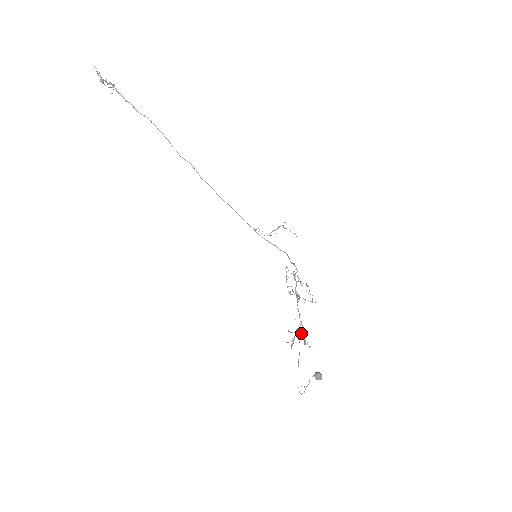
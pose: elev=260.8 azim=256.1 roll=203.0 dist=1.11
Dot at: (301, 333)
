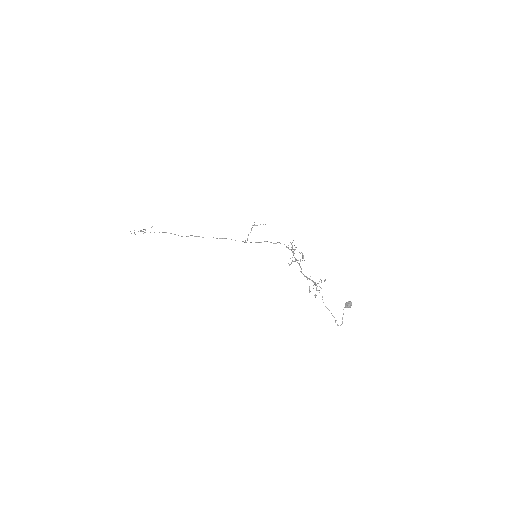
Dot at: (324, 281)
